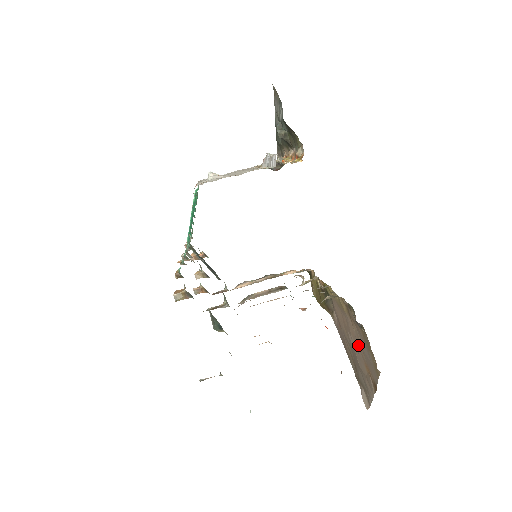
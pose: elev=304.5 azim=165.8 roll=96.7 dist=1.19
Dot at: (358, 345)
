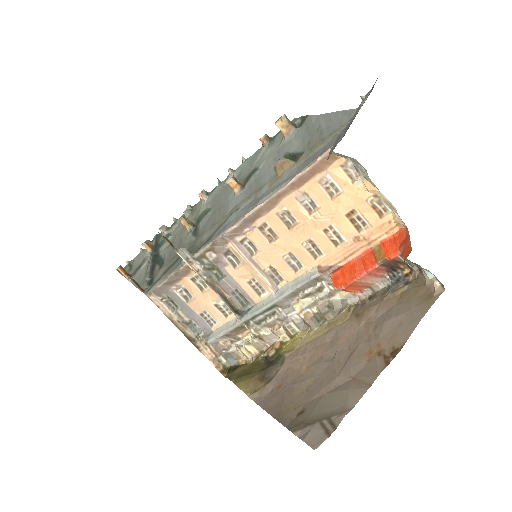
Dot at: (361, 337)
